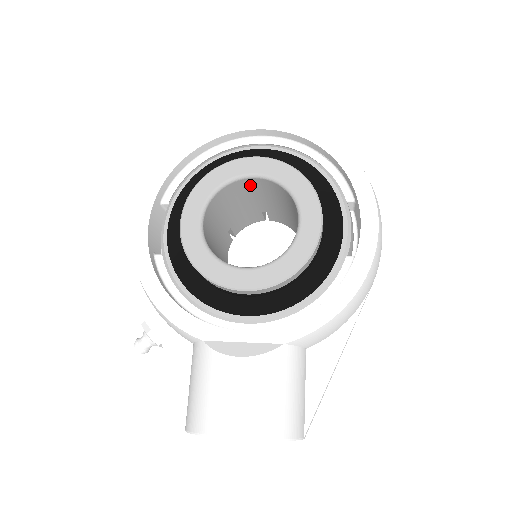
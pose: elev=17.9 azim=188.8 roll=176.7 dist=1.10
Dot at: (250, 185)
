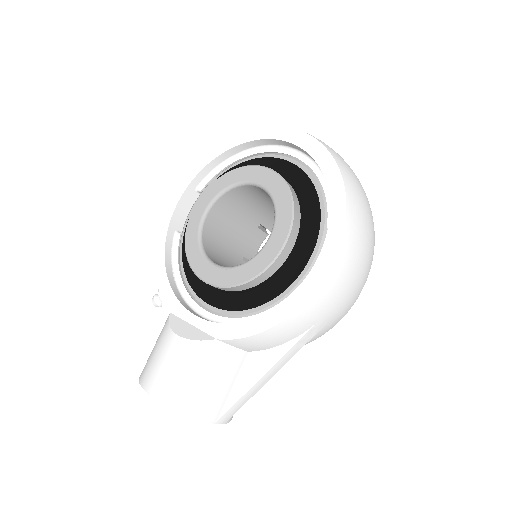
Dot at: (259, 191)
